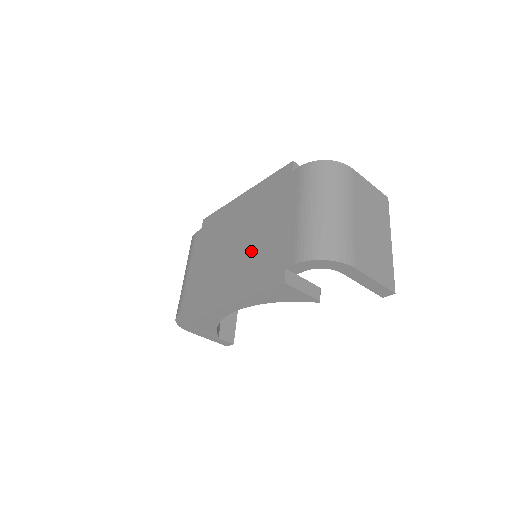
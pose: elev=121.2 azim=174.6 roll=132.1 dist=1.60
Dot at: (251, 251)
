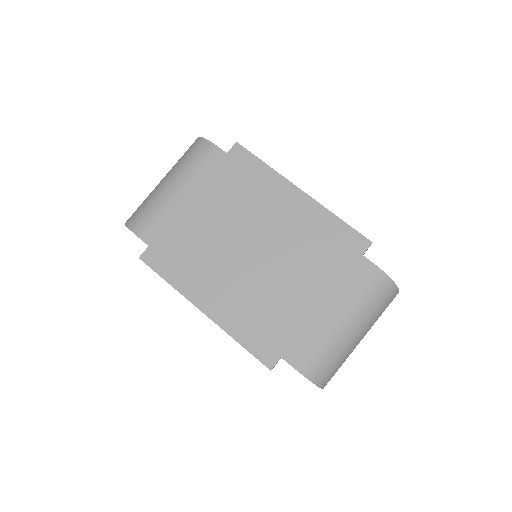
Dot at: (263, 285)
